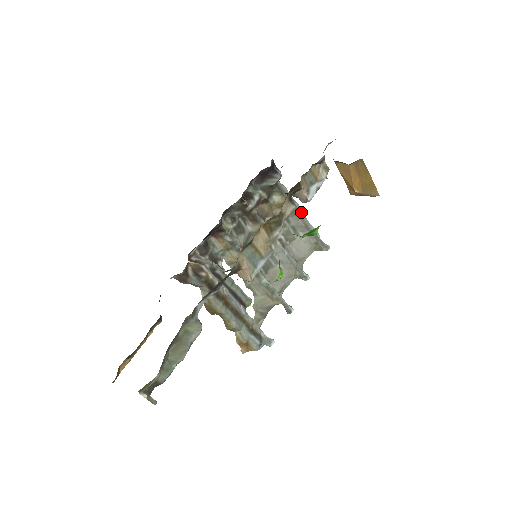
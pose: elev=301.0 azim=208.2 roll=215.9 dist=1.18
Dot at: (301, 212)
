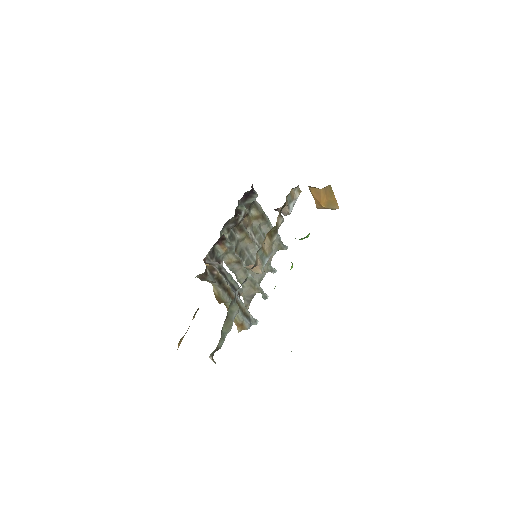
Dot at: (269, 222)
